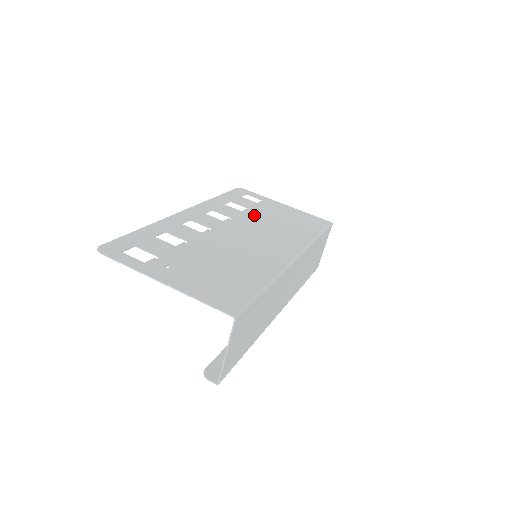
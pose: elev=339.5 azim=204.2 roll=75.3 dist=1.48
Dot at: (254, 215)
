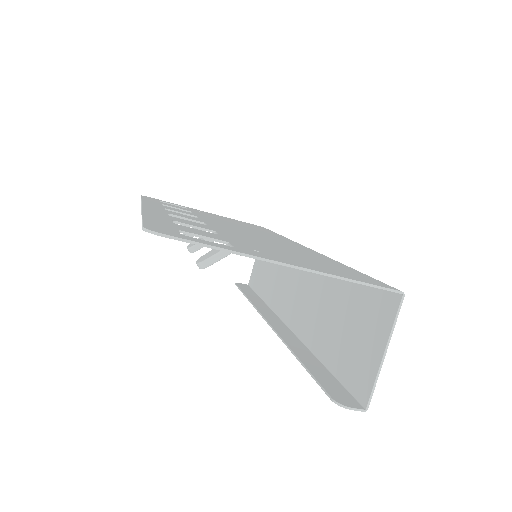
Dot at: (207, 216)
